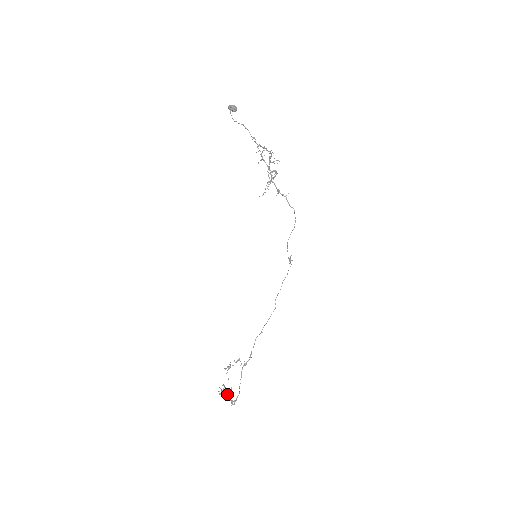
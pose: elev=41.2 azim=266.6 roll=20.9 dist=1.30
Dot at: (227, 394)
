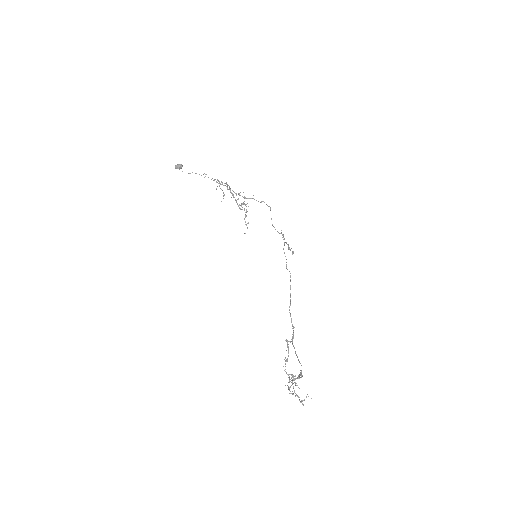
Dot at: occluded
